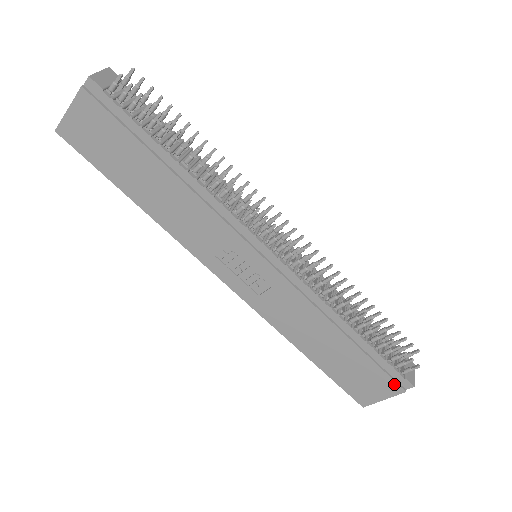
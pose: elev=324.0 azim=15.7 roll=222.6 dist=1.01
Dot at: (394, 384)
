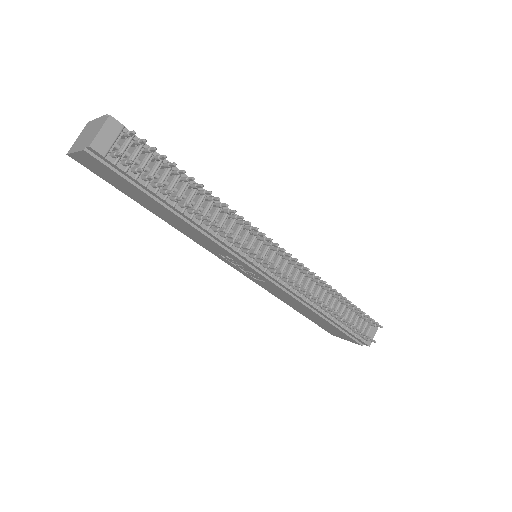
Dot at: (355, 341)
